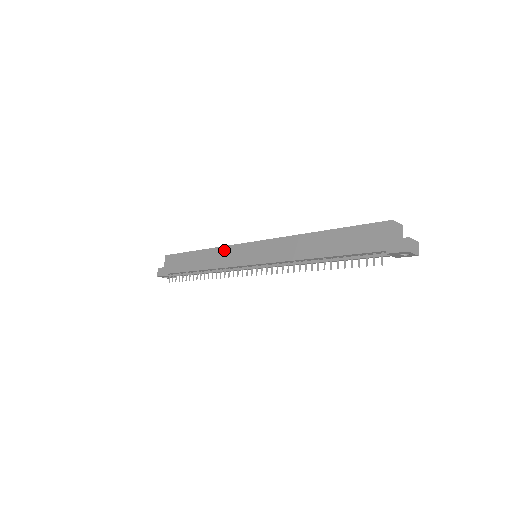
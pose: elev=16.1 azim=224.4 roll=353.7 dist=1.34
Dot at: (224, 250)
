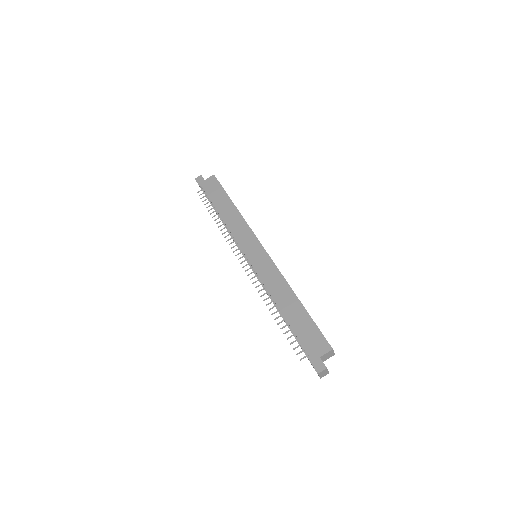
Dot at: (245, 227)
